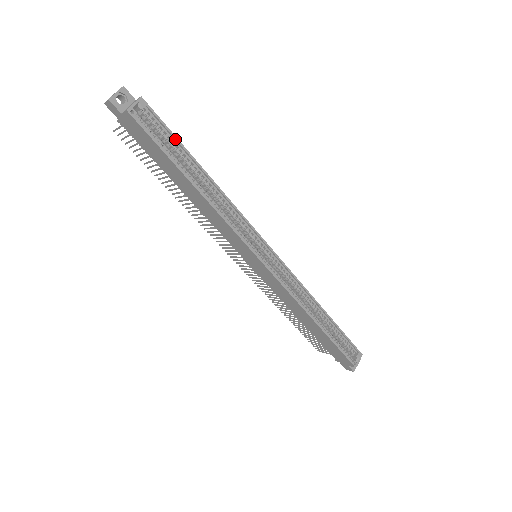
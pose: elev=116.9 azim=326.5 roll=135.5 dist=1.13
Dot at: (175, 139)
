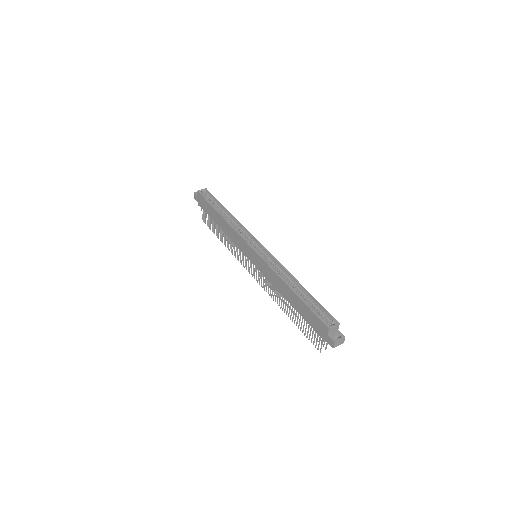
Dot at: (217, 200)
